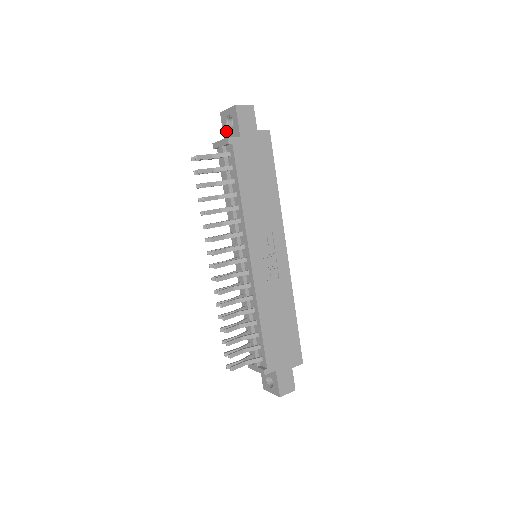
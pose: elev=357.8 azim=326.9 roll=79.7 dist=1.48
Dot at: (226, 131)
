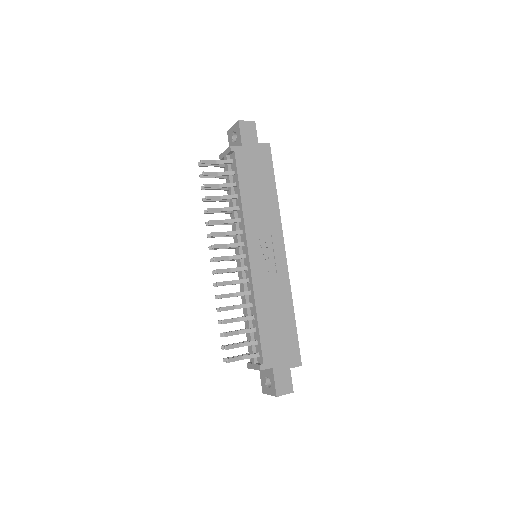
Dot at: (231, 145)
